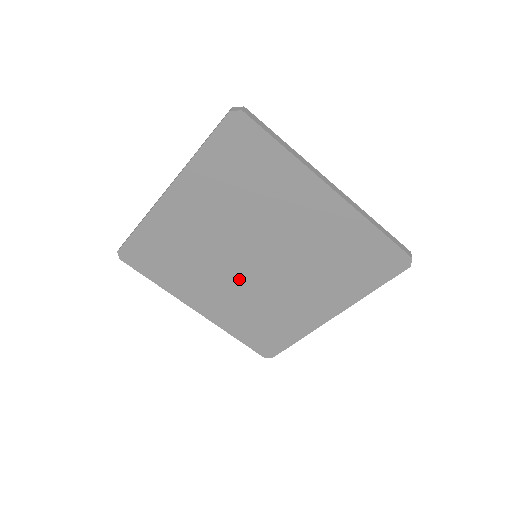
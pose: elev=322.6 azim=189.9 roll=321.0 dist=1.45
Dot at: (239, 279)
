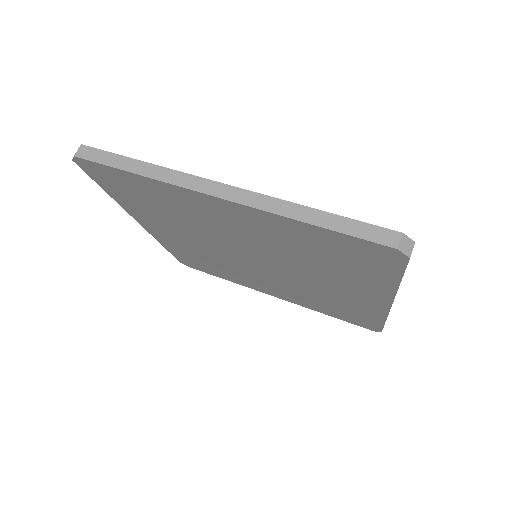
Dot at: (267, 276)
